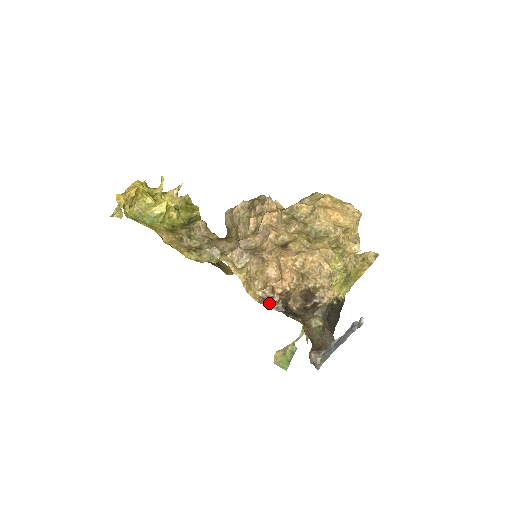
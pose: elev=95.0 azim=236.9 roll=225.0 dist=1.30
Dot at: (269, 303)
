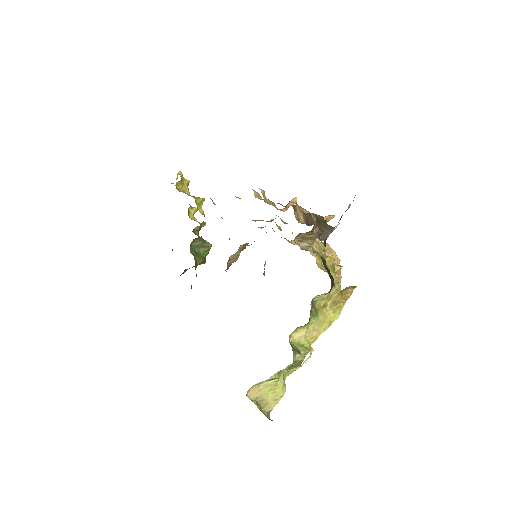
Dot at: occluded
